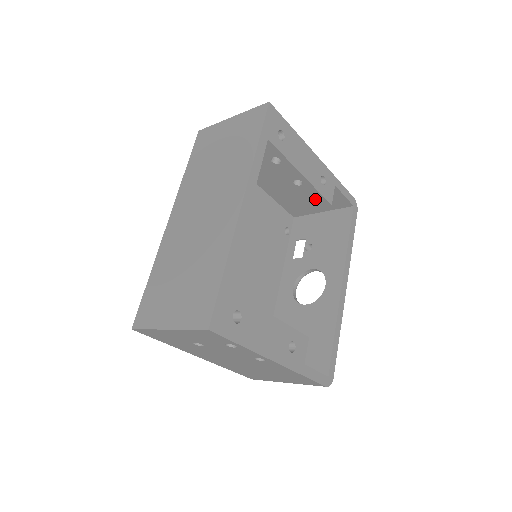
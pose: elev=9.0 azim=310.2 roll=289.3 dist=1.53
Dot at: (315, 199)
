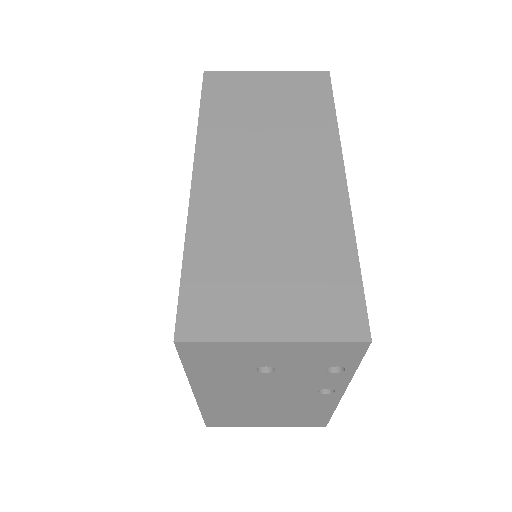
Dot at: occluded
